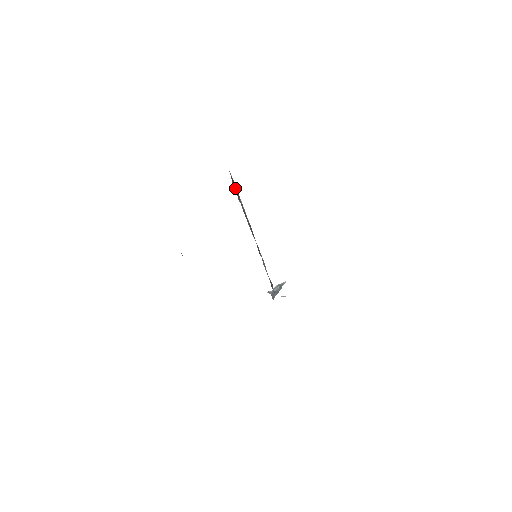
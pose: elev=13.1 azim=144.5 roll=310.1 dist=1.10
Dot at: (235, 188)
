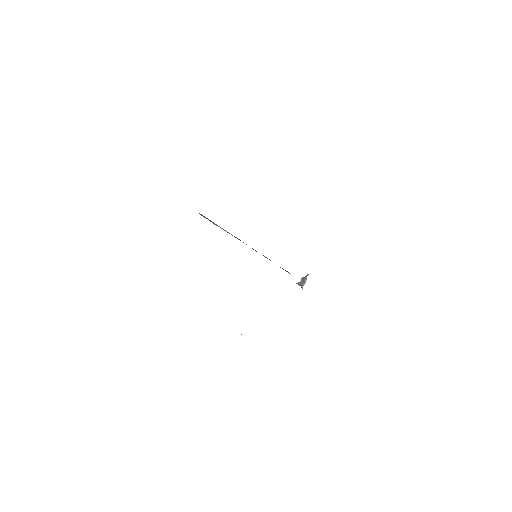
Dot at: occluded
